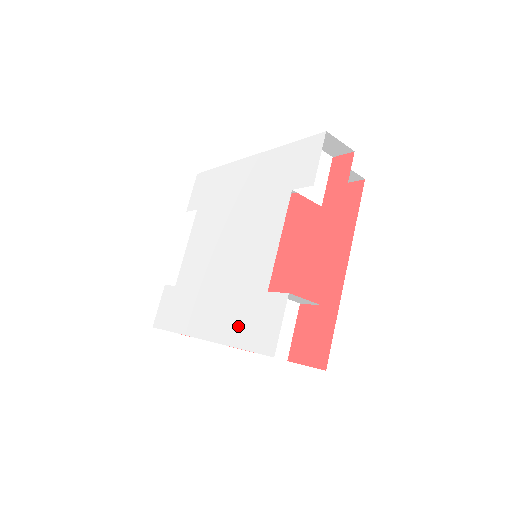
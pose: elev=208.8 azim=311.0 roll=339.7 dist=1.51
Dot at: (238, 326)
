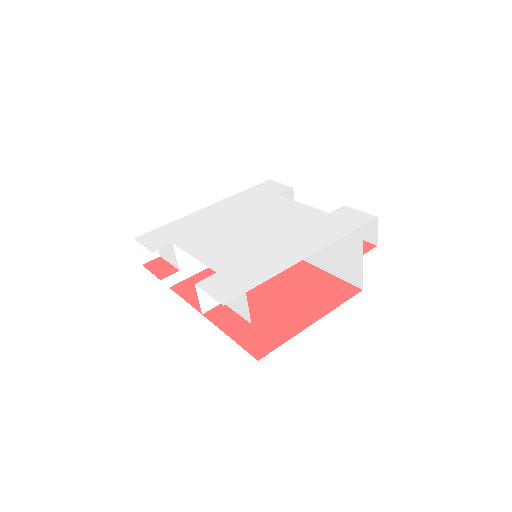
Dot at: (332, 230)
